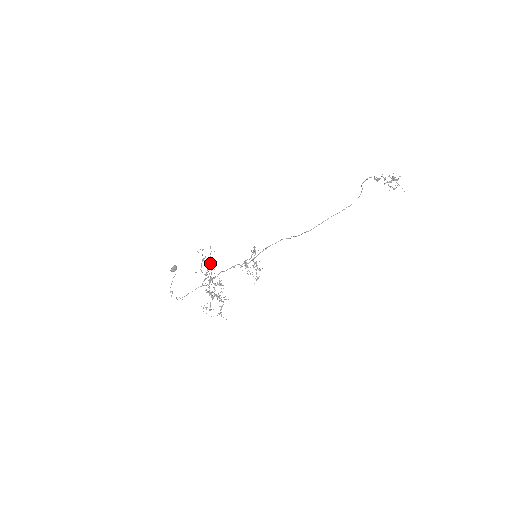
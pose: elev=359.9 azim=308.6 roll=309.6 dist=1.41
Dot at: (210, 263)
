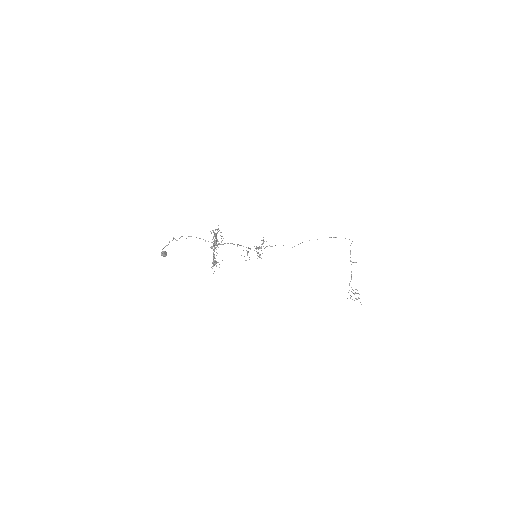
Dot at: occluded
